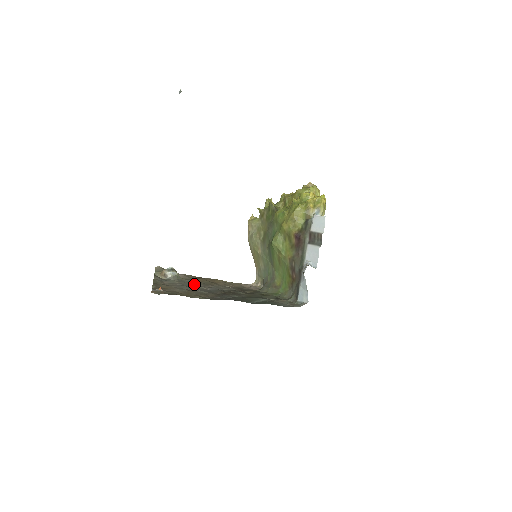
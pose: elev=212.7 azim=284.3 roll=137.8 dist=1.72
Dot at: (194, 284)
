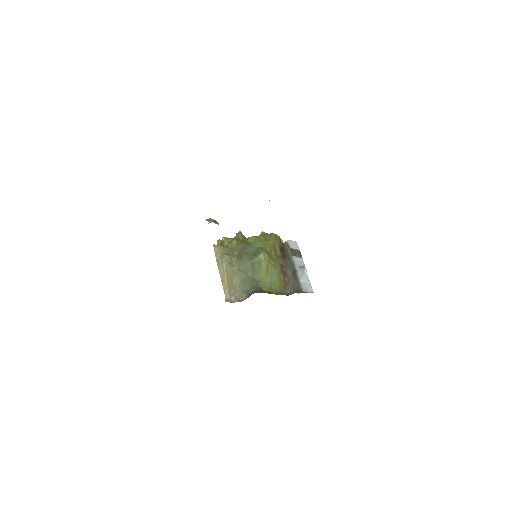
Dot at: occluded
